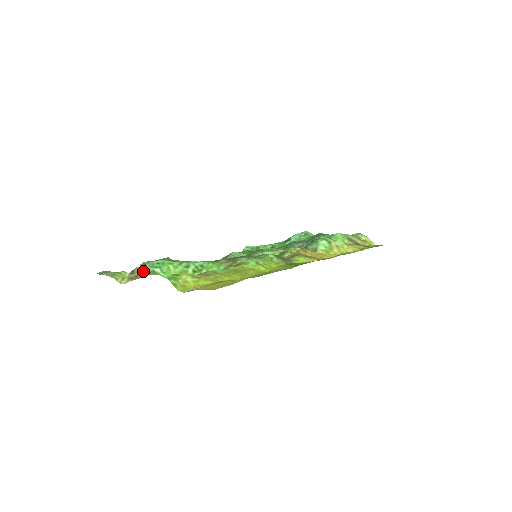
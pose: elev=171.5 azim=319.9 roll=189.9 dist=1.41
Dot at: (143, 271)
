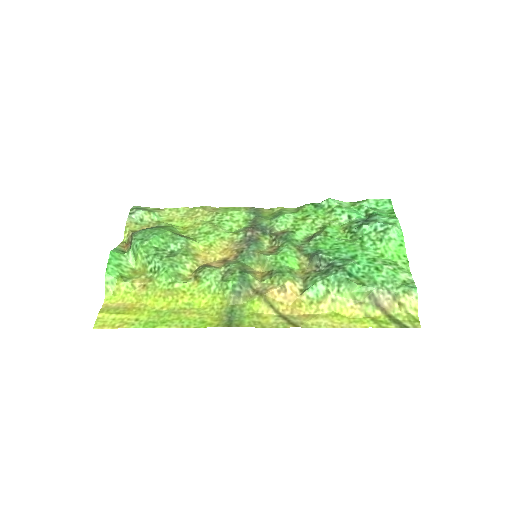
Dot at: (131, 243)
